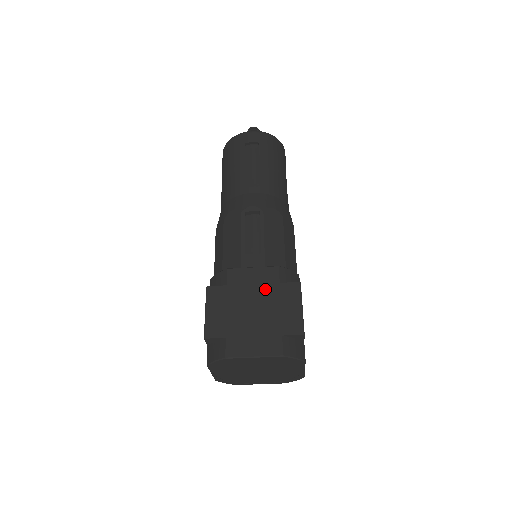
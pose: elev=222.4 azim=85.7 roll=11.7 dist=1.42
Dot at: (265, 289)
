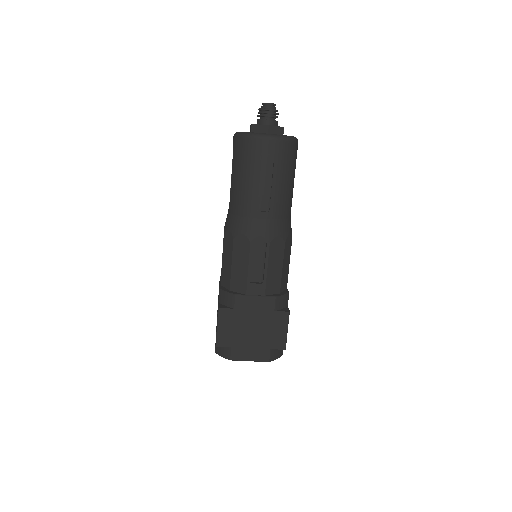
Dot at: (263, 315)
